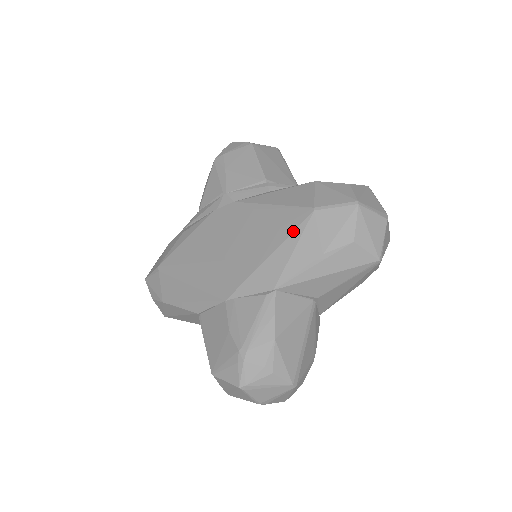
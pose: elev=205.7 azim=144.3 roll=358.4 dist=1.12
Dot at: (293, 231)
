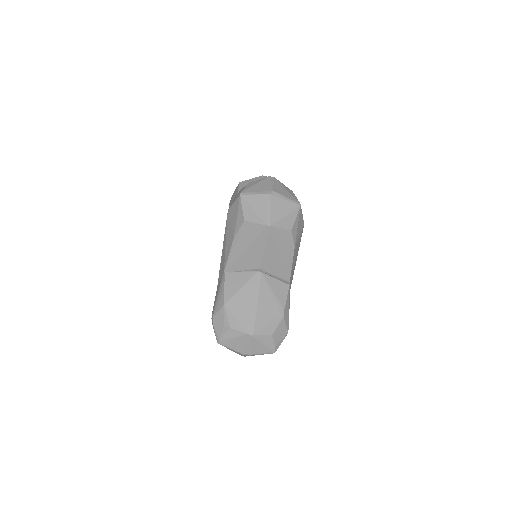
Dot at: (225, 230)
